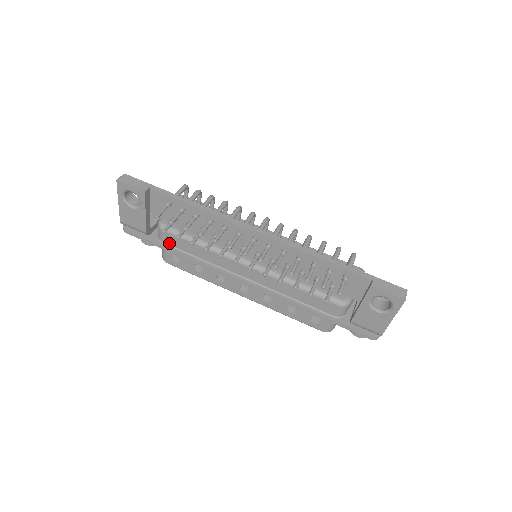
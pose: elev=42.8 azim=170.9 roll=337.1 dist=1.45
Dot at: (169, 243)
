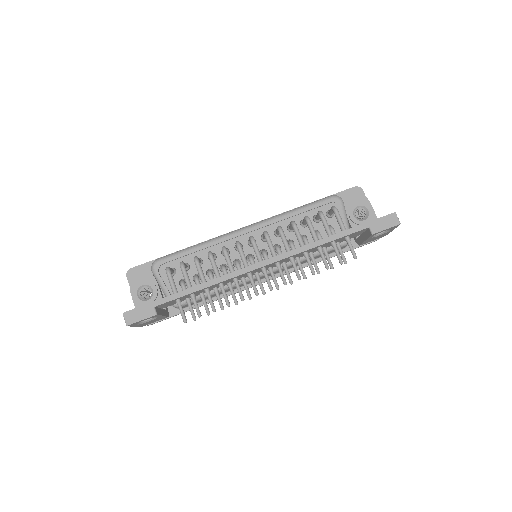
Dot at: occluded
